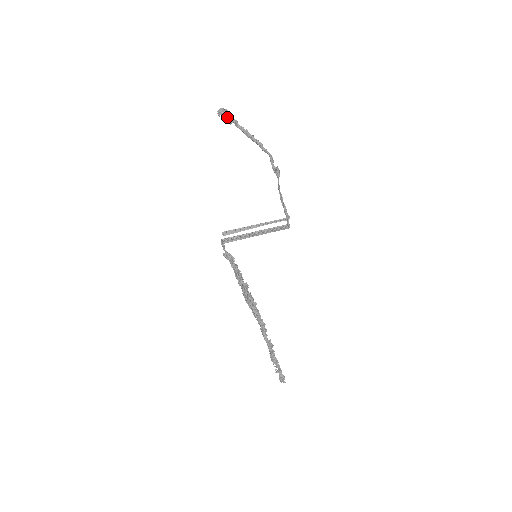
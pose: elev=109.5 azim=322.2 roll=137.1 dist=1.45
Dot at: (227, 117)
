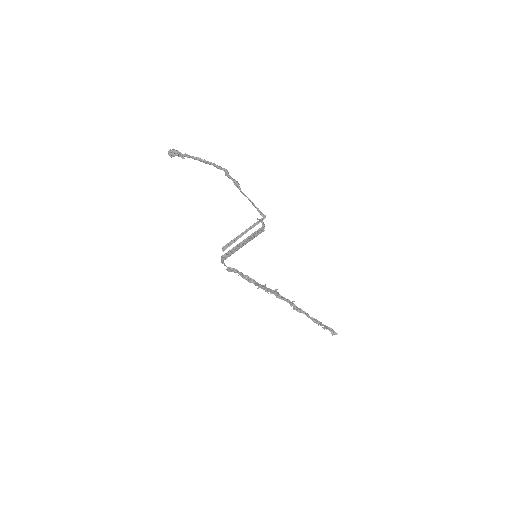
Dot at: occluded
